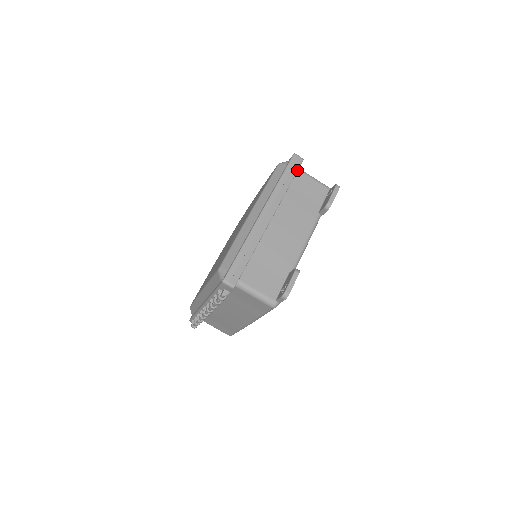
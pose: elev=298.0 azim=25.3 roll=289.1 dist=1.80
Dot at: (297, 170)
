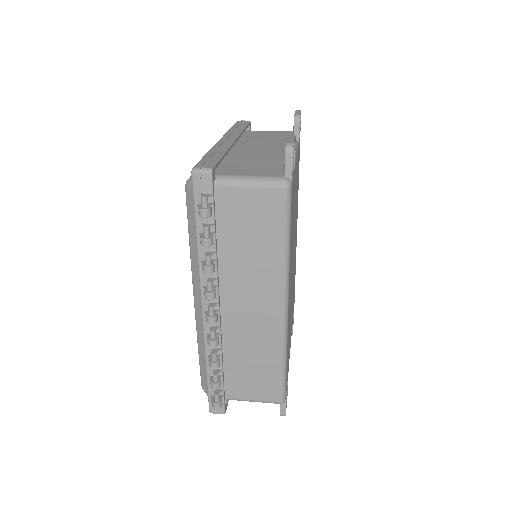
Dot at: (247, 124)
